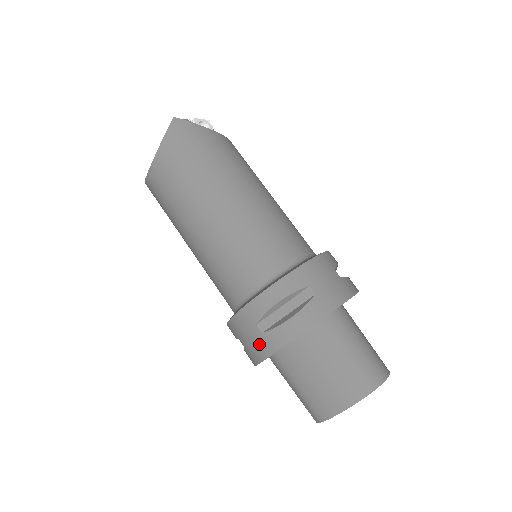
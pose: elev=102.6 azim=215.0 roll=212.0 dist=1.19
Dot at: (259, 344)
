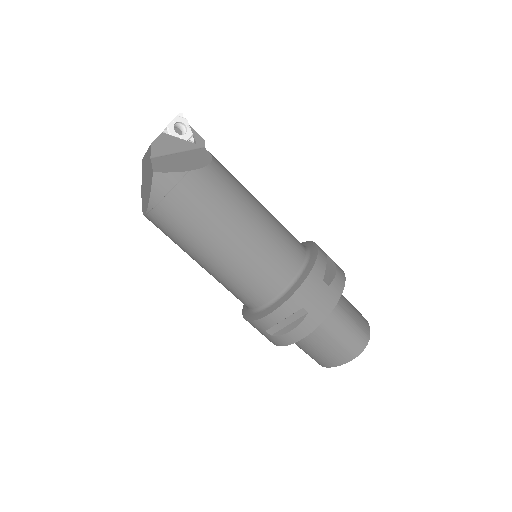
Dot at: (270, 339)
